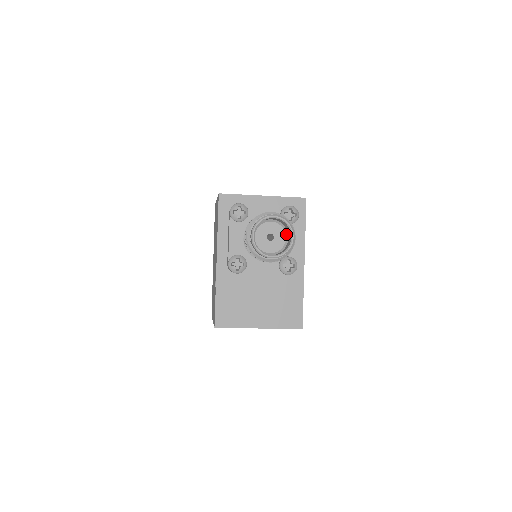
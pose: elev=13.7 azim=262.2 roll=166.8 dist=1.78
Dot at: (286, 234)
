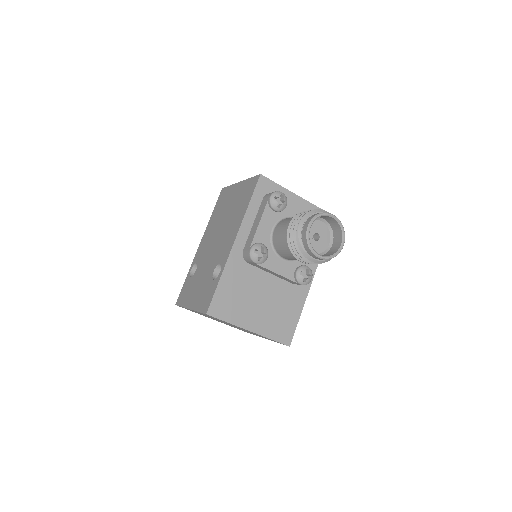
Dot at: (331, 240)
